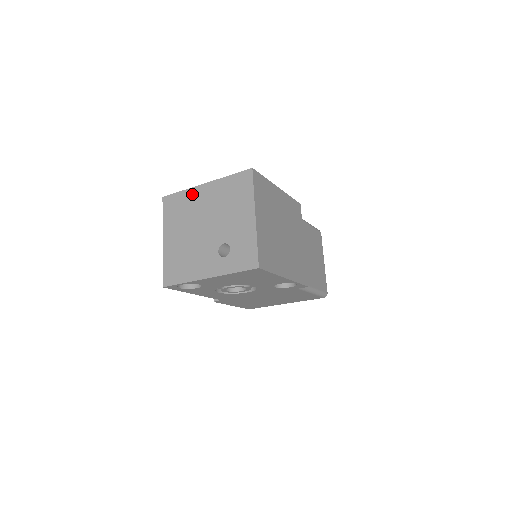
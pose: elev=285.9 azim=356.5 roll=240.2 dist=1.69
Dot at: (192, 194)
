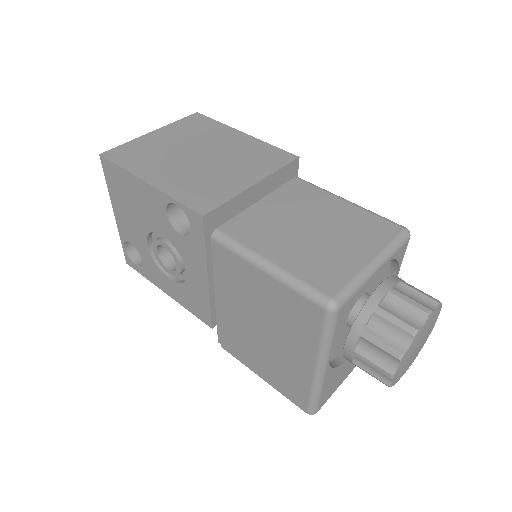
Dot at: occluded
